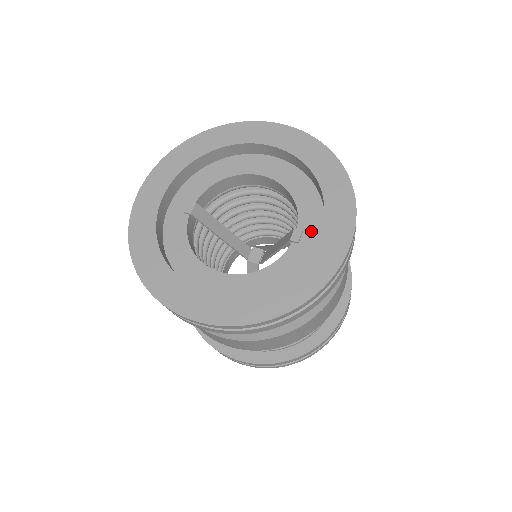
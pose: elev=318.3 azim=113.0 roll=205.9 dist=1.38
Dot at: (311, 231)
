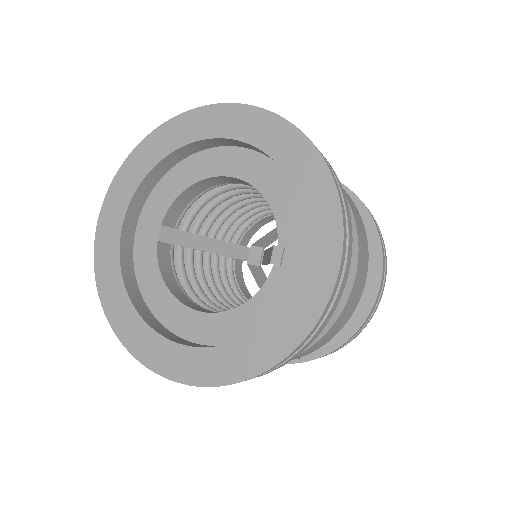
Dot at: (294, 247)
